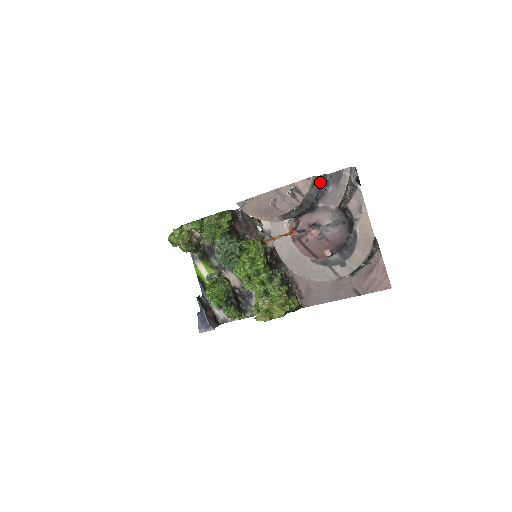
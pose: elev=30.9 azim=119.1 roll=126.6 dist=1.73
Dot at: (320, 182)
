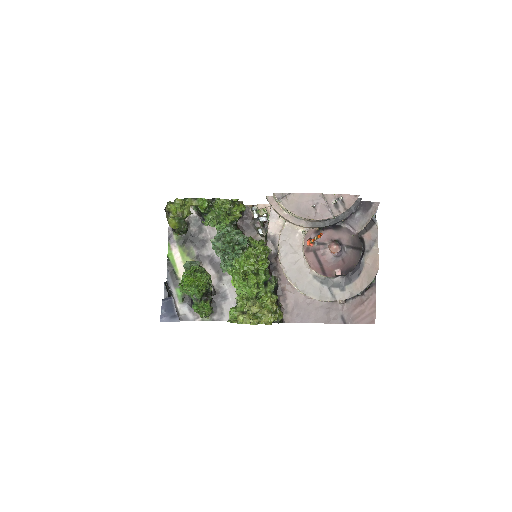
Dot at: (357, 204)
